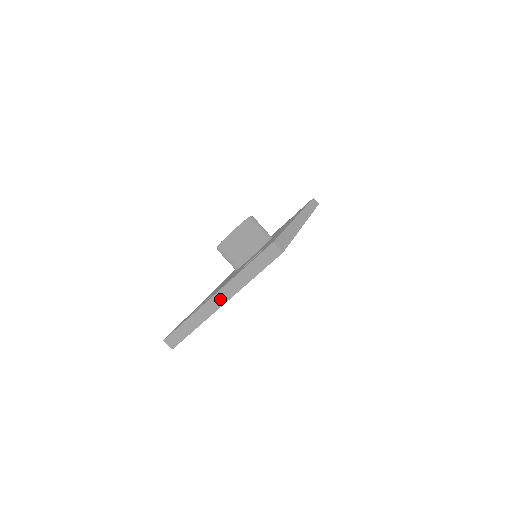
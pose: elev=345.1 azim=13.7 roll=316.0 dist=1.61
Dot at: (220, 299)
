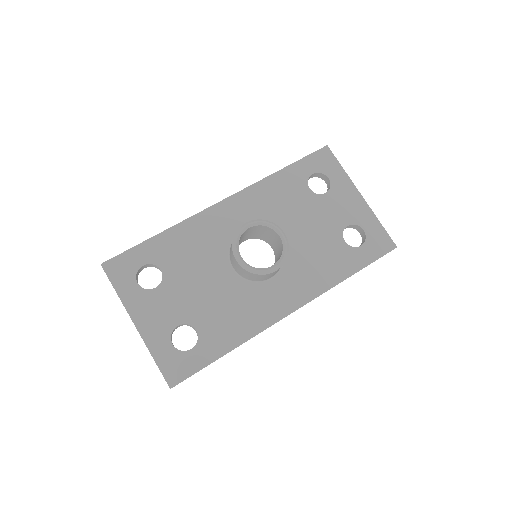
Dot at: (136, 326)
